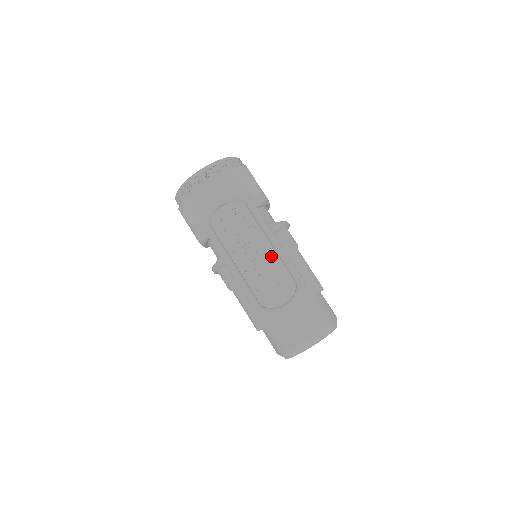
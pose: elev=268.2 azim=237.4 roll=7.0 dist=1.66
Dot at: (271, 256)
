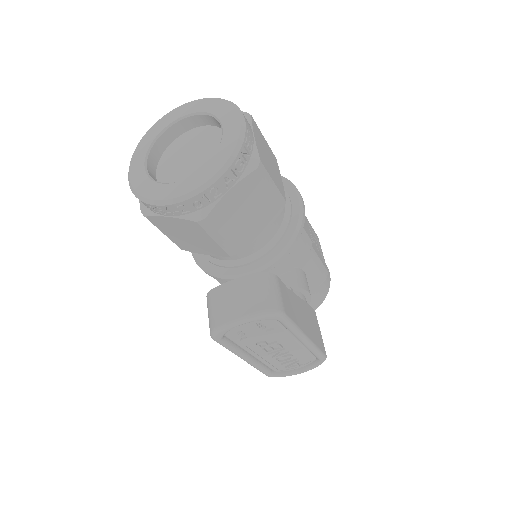
Dot at: (296, 348)
